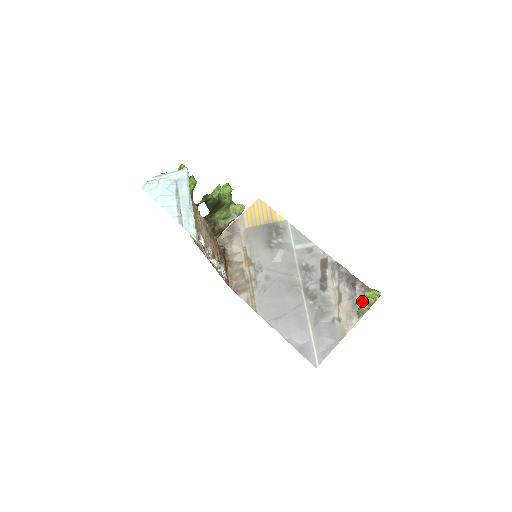
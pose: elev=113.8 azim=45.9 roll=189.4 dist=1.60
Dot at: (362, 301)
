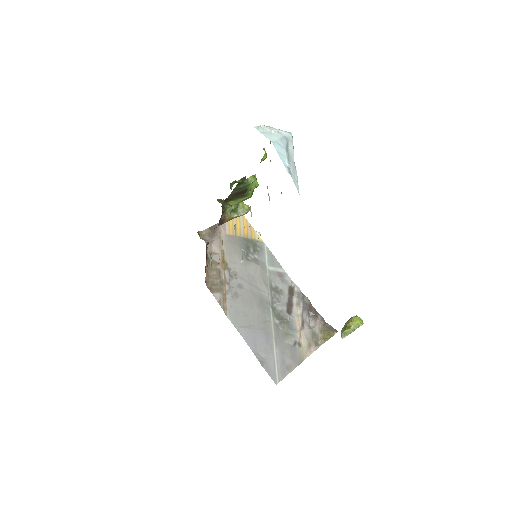
Dot at: (350, 323)
